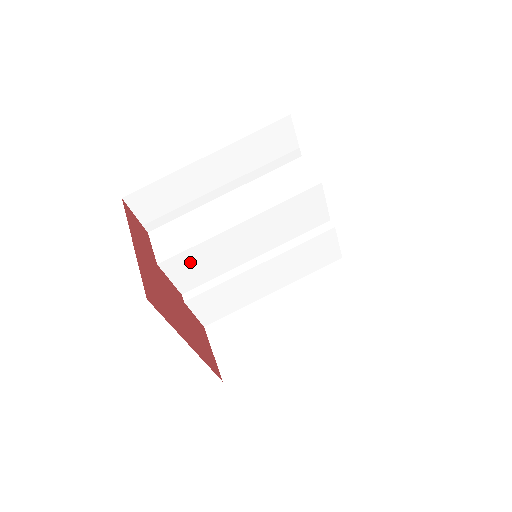
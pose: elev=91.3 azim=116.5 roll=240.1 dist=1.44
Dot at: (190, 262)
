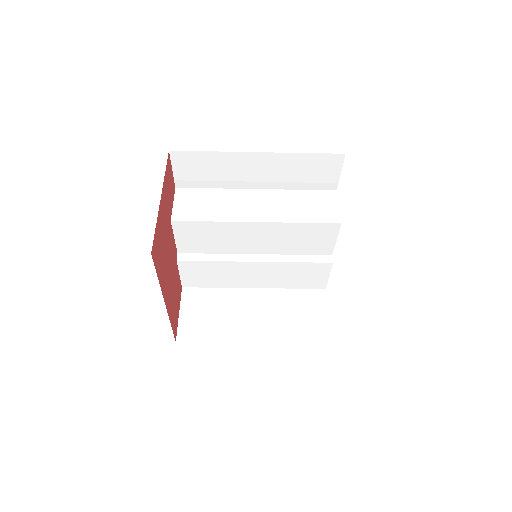
Dot at: (199, 232)
